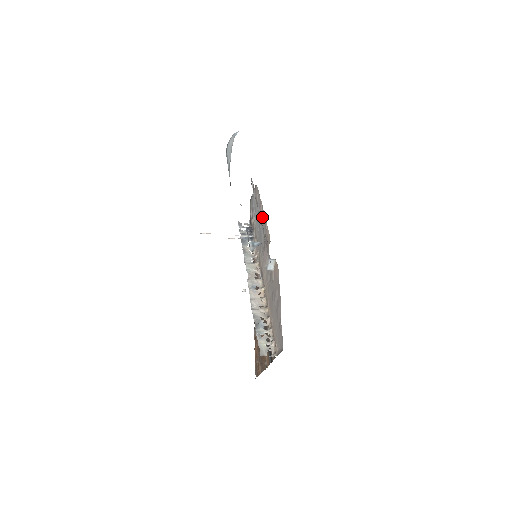
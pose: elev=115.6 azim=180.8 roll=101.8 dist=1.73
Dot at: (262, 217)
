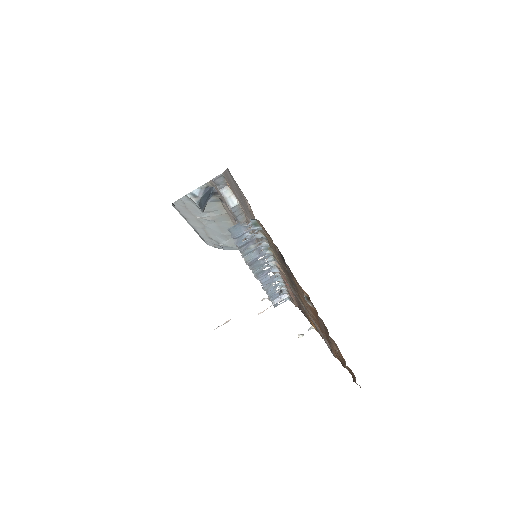
Dot at: occluded
